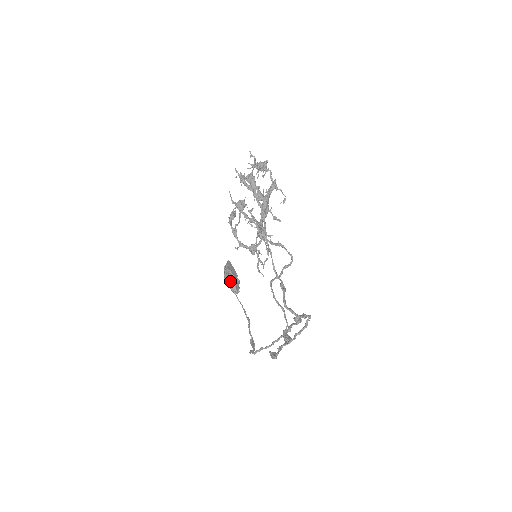
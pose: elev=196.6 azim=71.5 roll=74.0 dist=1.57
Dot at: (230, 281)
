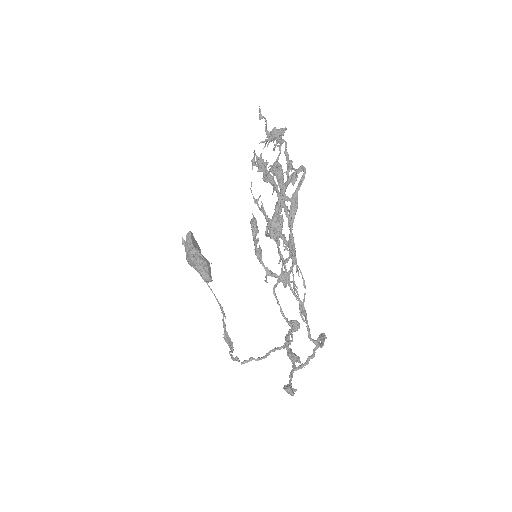
Dot at: (202, 268)
